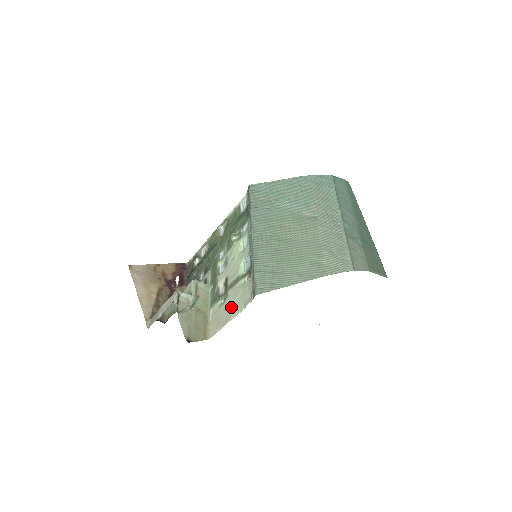
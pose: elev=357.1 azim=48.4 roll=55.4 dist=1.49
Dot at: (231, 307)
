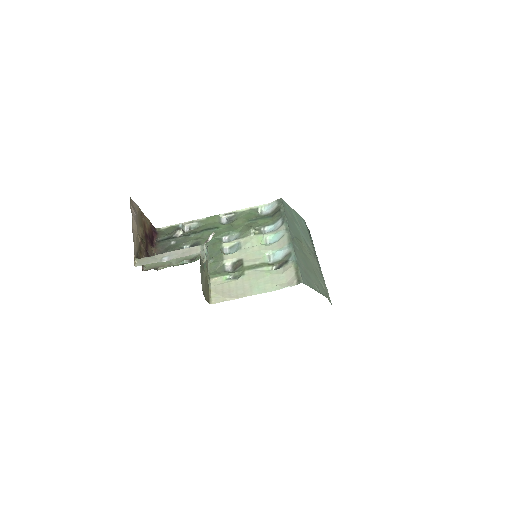
Dot at: (253, 284)
